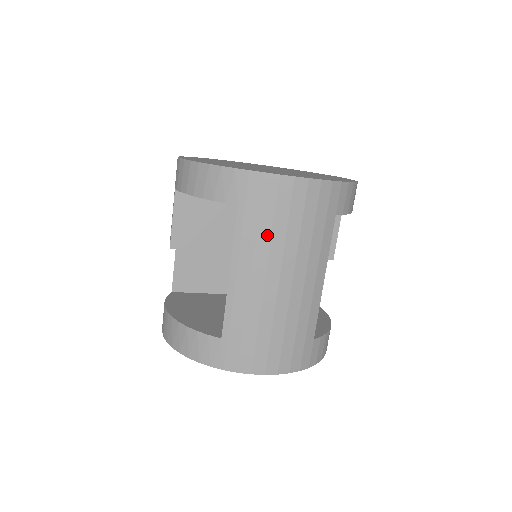
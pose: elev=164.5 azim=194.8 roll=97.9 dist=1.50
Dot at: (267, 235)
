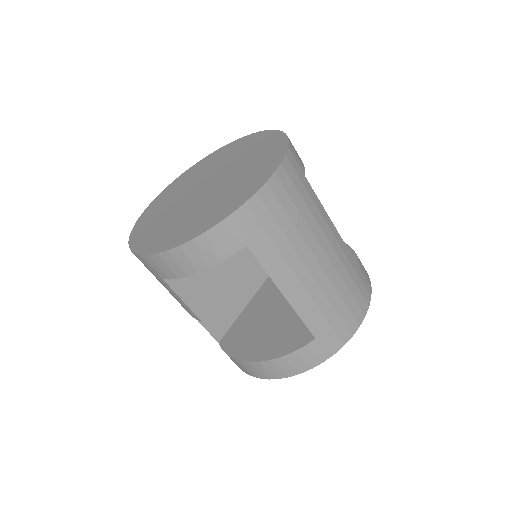
Dot at: (285, 243)
